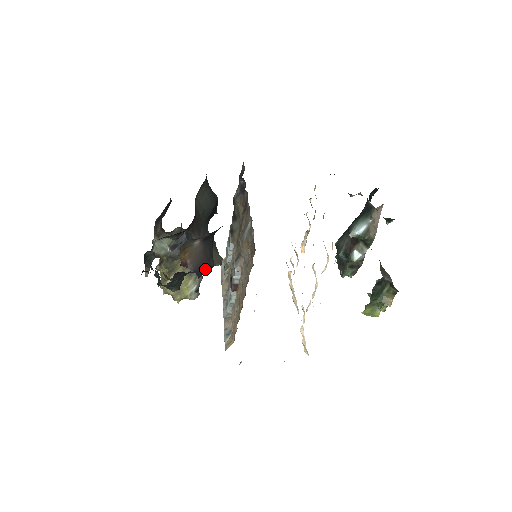
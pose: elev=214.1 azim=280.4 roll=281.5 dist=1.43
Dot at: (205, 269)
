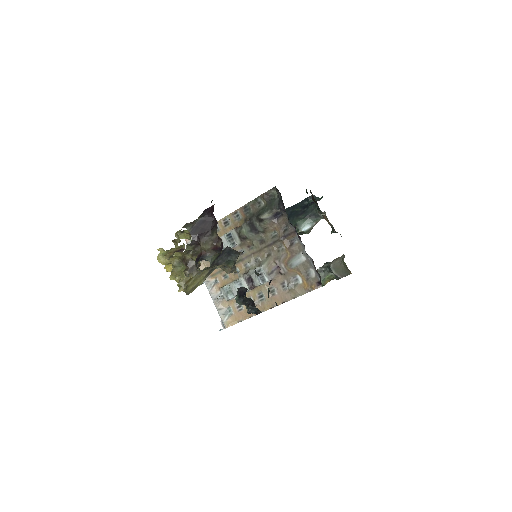
Dot at: occluded
